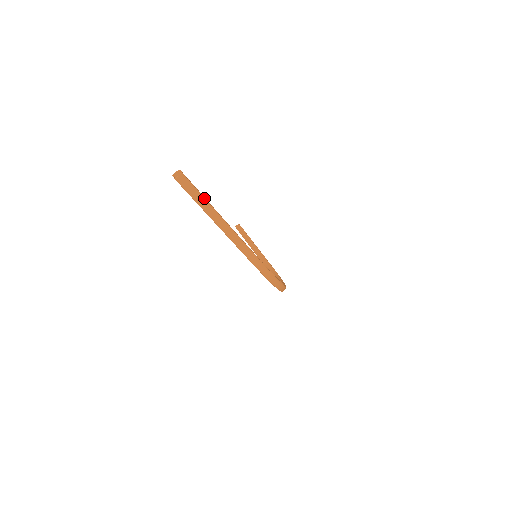
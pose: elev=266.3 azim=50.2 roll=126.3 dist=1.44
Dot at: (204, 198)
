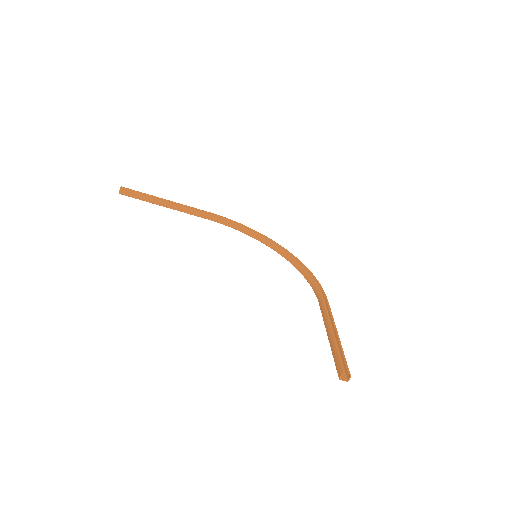
Dot at: (343, 352)
